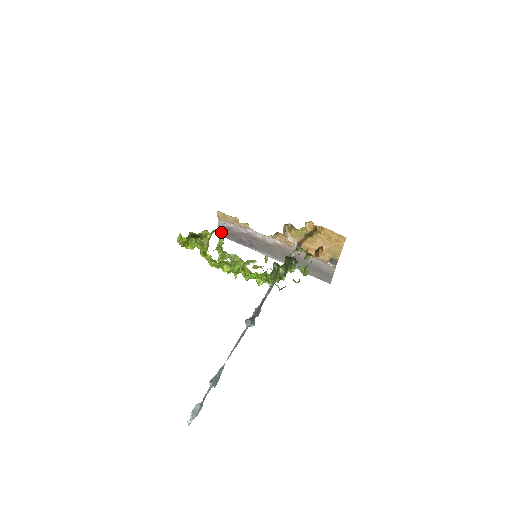
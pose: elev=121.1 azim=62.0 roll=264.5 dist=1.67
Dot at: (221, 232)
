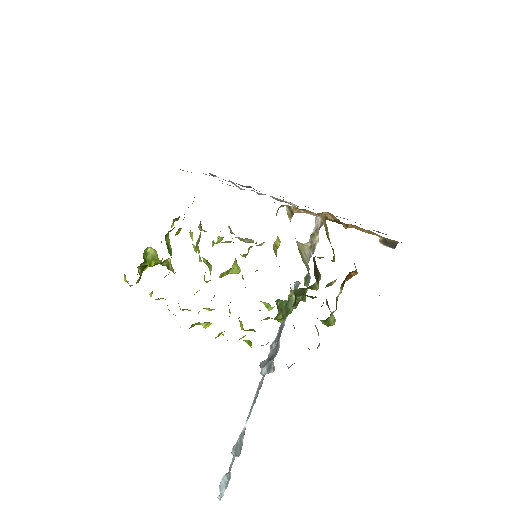
Dot at: occluded
